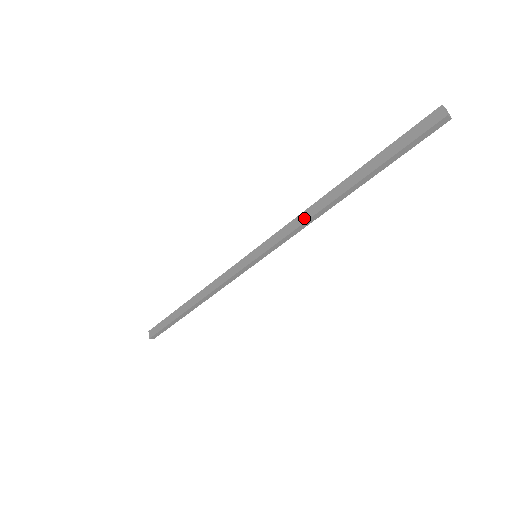
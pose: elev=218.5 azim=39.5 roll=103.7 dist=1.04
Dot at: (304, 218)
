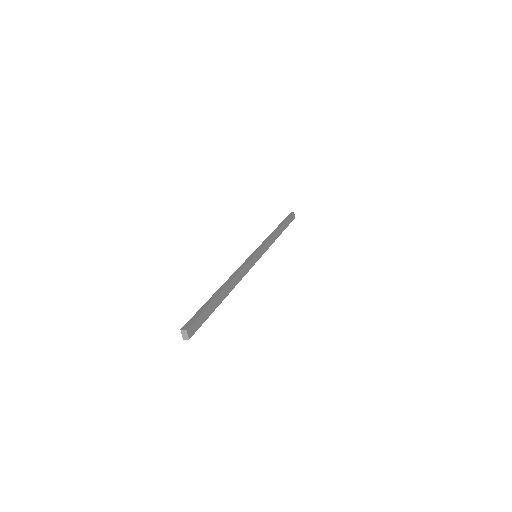
Dot at: occluded
